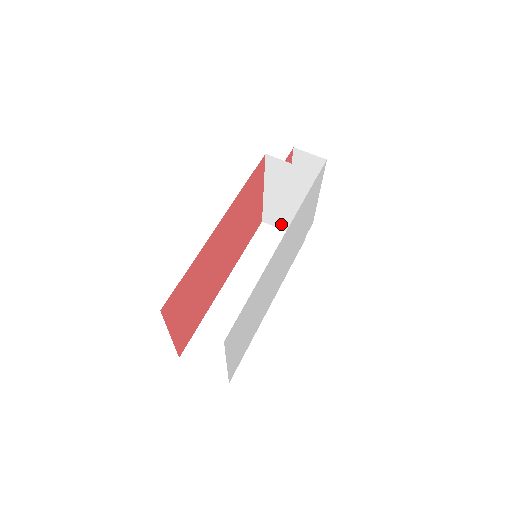
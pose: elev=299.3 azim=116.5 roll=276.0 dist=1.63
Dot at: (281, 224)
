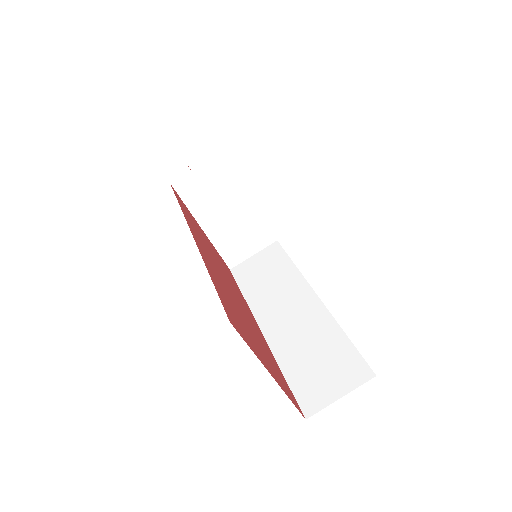
Dot at: (246, 250)
